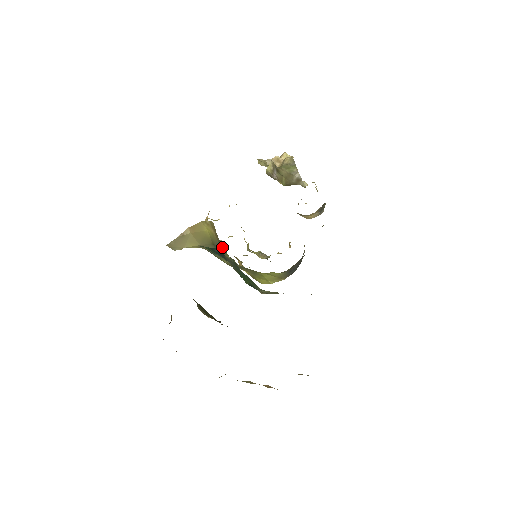
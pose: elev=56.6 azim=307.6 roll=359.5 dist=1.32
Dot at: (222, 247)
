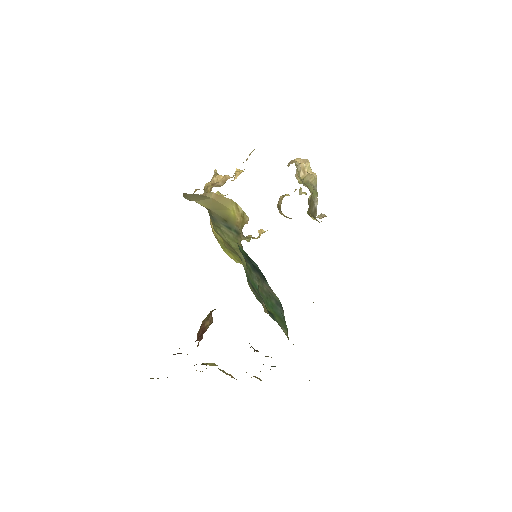
Dot at: (236, 233)
